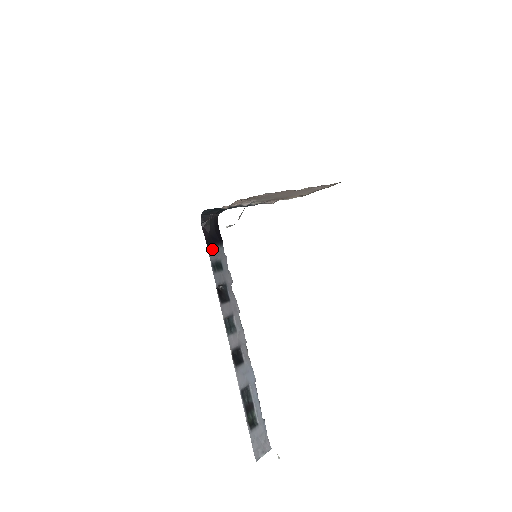
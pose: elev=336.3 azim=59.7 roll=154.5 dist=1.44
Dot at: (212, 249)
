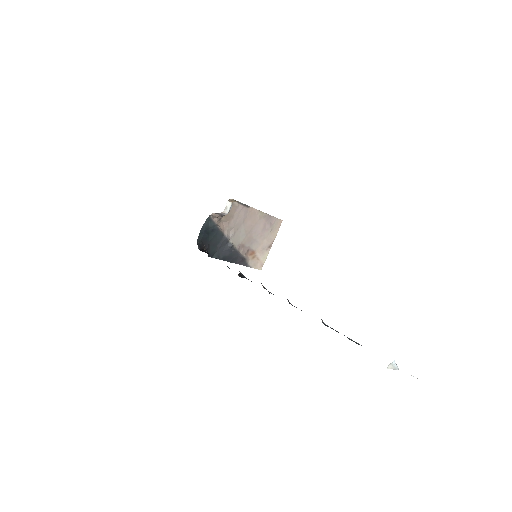
Dot at: occluded
